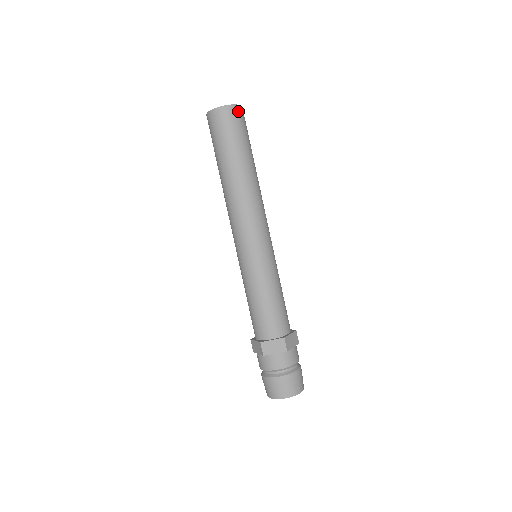
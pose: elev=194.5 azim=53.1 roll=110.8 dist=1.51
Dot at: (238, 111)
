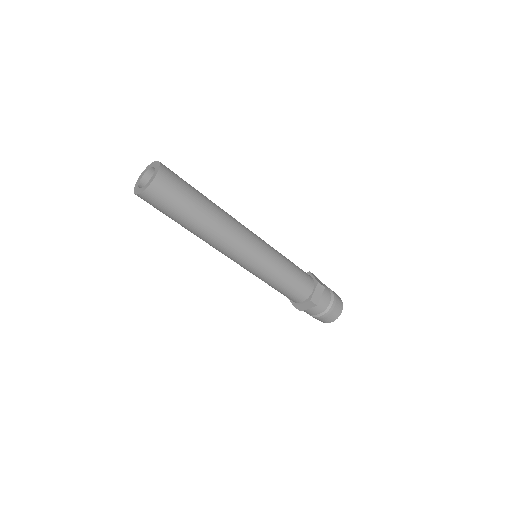
Dot at: (159, 183)
